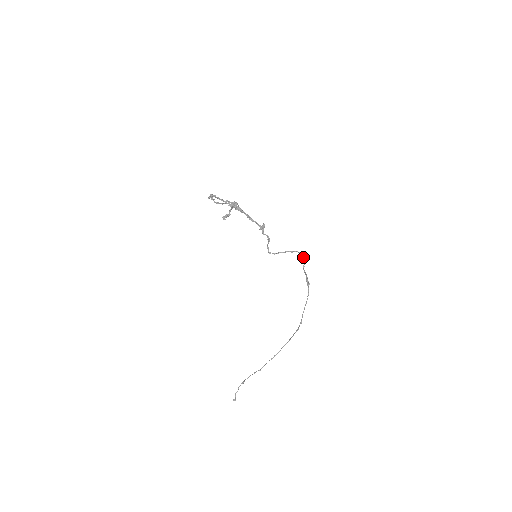
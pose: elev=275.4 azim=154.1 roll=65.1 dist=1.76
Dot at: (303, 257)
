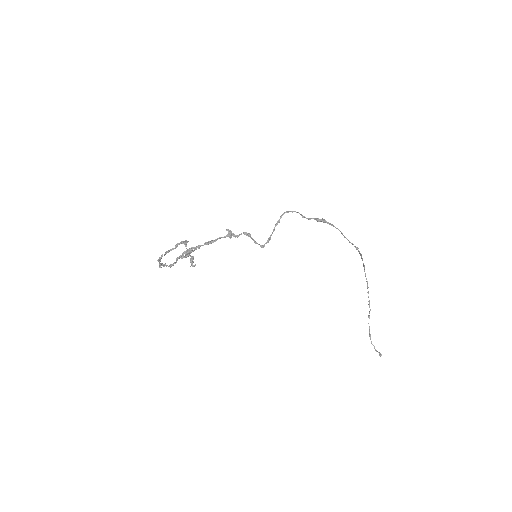
Dot at: occluded
